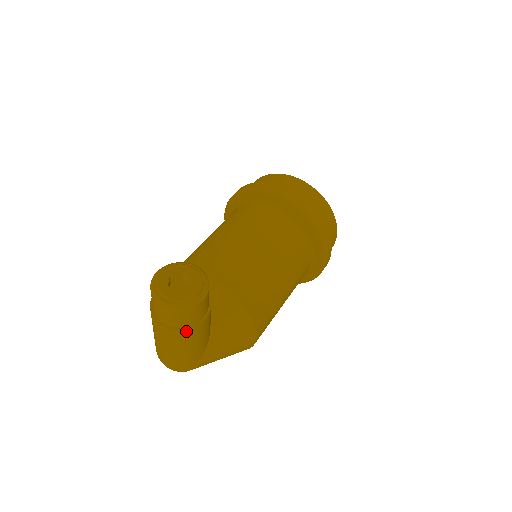
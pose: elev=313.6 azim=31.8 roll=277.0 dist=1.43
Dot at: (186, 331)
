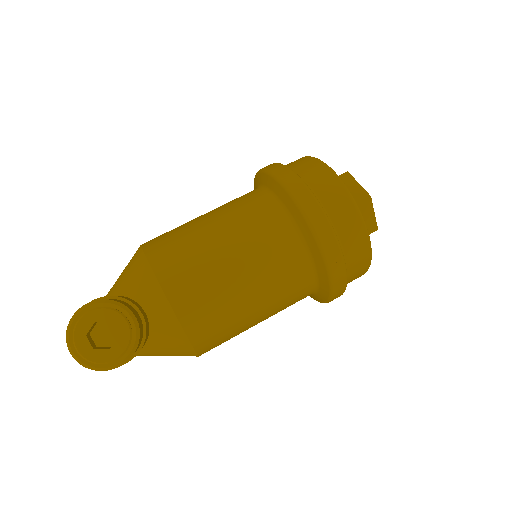
Dot at: occluded
